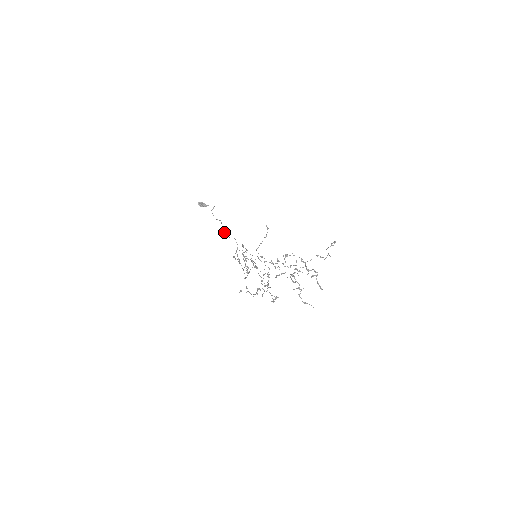
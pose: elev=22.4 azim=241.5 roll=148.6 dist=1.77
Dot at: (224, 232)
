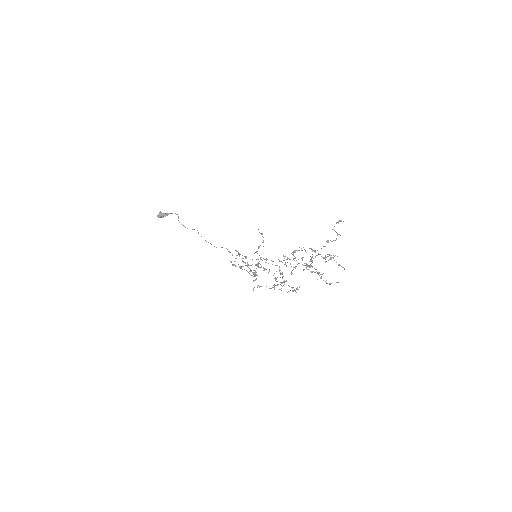
Dot at: occluded
